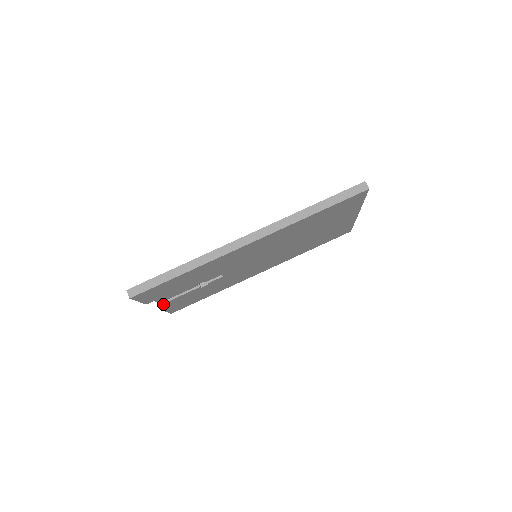
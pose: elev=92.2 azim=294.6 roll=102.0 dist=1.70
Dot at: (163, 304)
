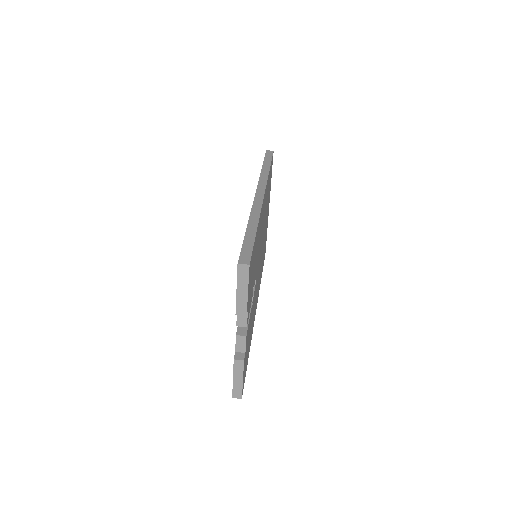
Dot at: (245, 339)
